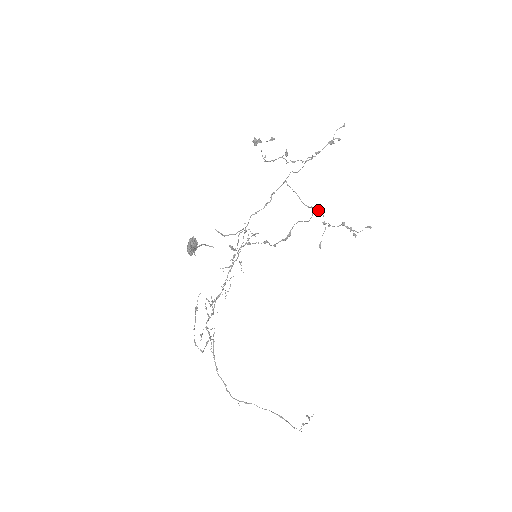
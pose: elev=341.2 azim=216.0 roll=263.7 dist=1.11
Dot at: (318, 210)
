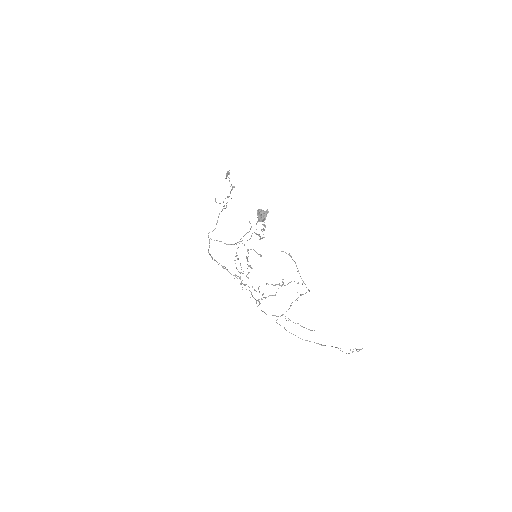
Dot at: occluded
